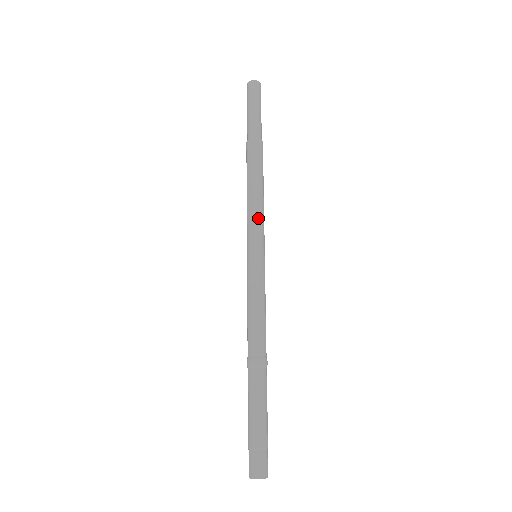
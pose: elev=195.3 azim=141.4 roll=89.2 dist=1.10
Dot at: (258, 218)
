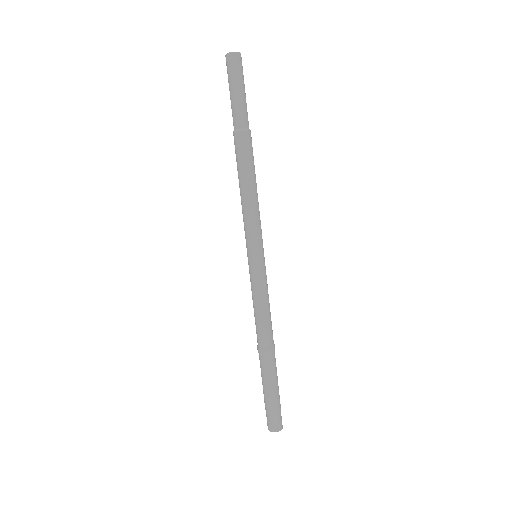
Dot at: (254, 222)
